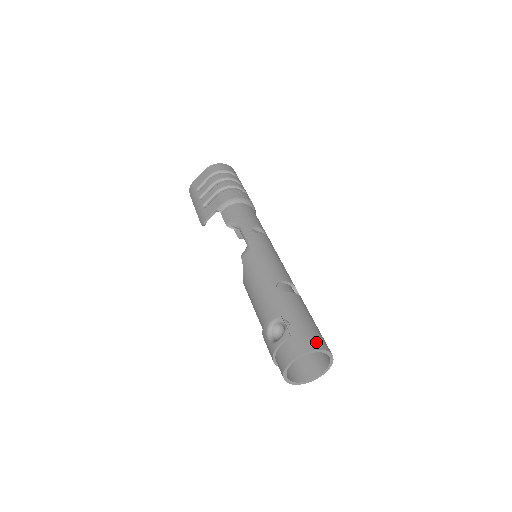
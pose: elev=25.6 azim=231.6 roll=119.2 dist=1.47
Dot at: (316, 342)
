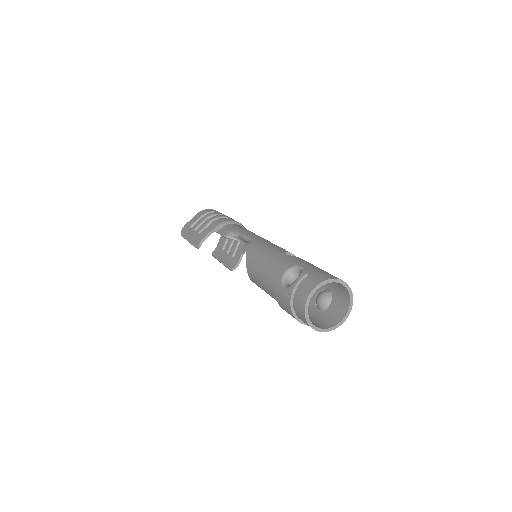
Dot at: (335, 277)
